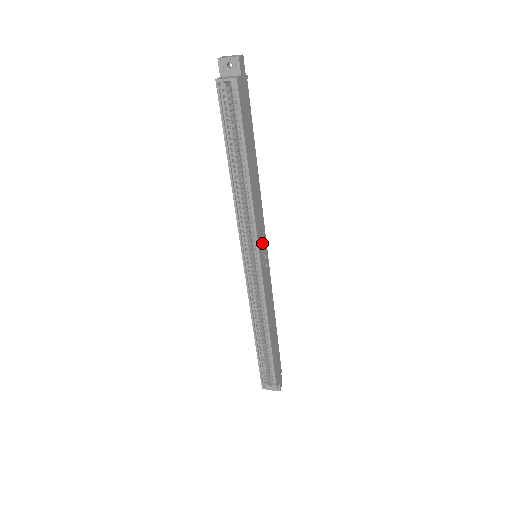
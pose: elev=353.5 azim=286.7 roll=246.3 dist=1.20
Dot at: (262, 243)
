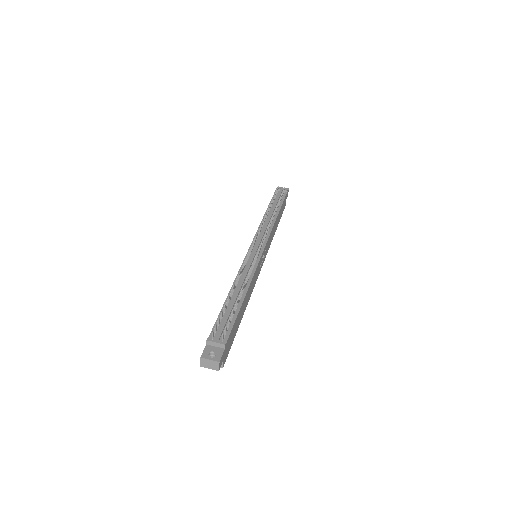
Dot at: (260, 266)
